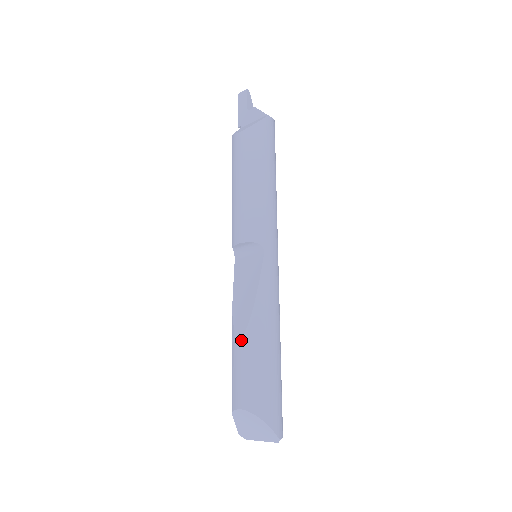
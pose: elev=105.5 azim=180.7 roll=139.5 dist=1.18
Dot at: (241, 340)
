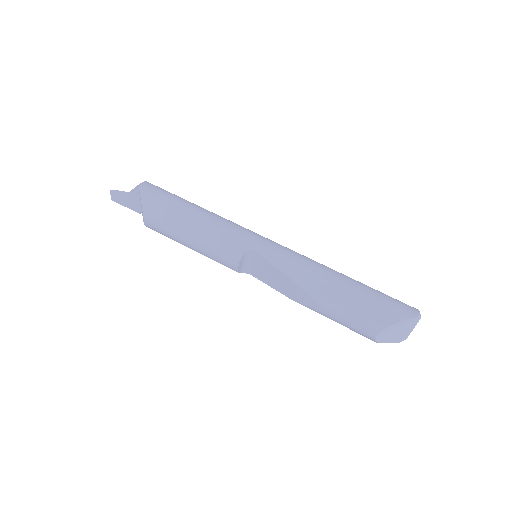
Dot at: (319, 307)
